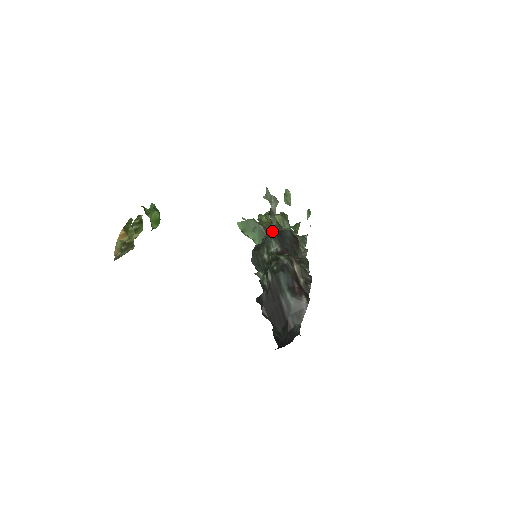
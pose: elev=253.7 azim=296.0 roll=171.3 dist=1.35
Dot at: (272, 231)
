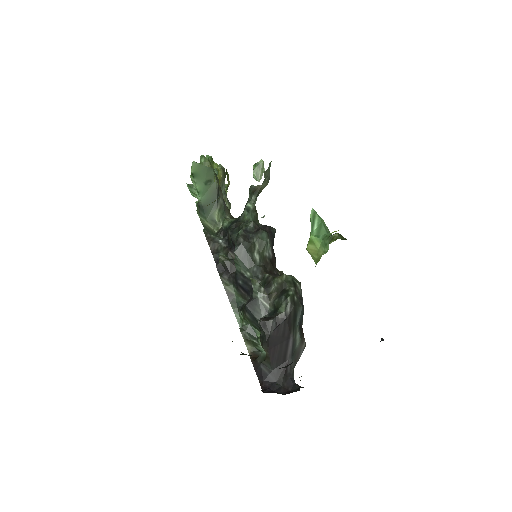
Dot at: (247, 212)
